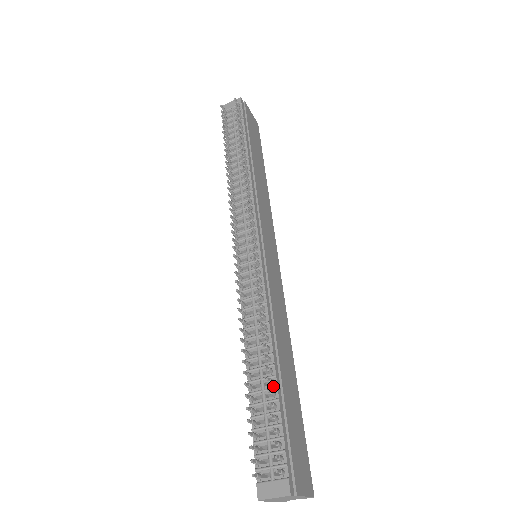
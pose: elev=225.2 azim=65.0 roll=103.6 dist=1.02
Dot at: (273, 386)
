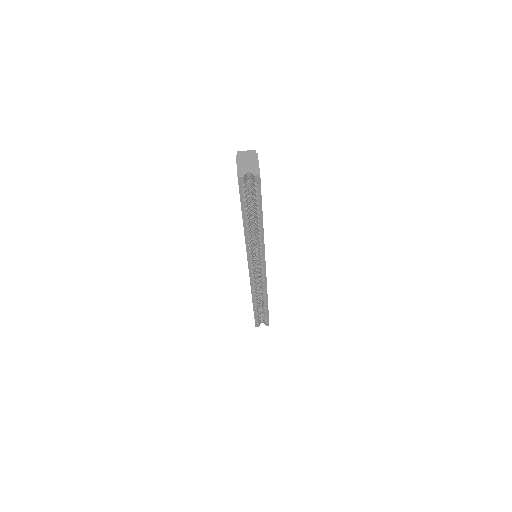
Dot at: occluded
